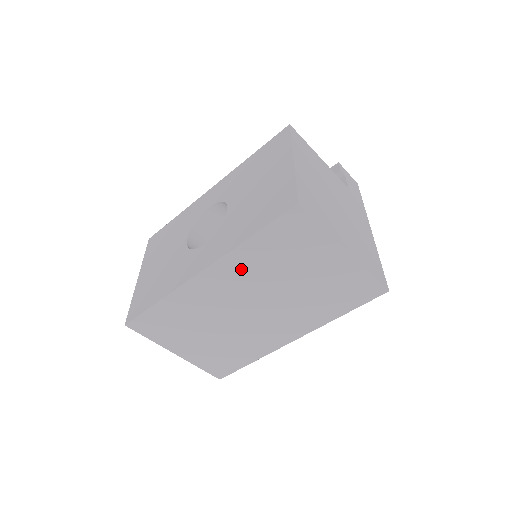
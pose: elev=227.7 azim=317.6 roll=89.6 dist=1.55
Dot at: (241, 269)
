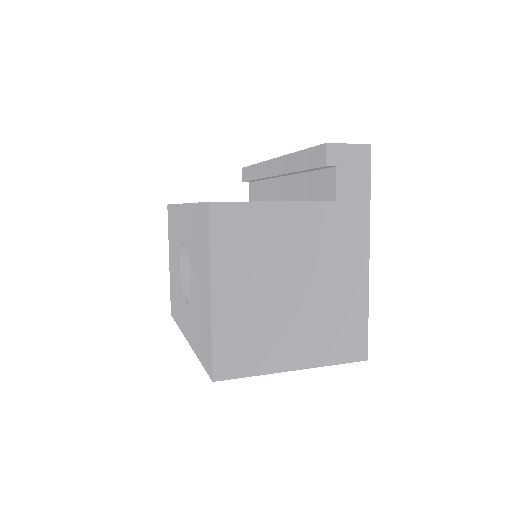
Dot at: occluded
